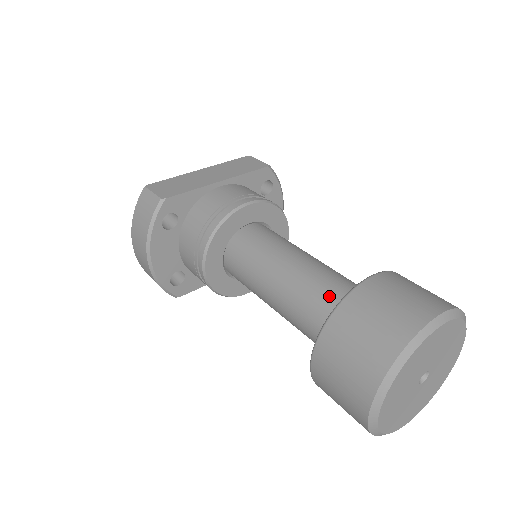
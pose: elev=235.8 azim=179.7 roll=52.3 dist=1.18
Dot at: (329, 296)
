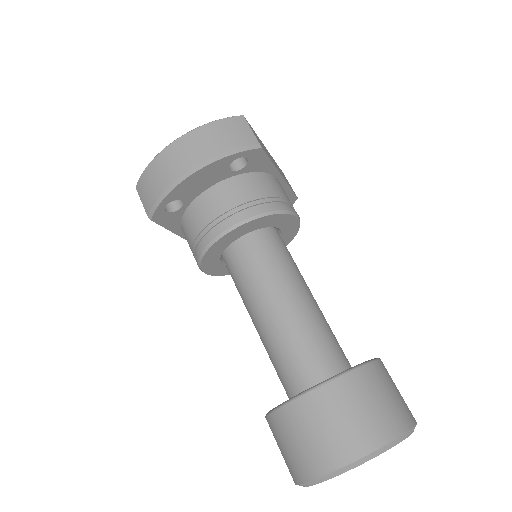
Dot at: (334, 346)
